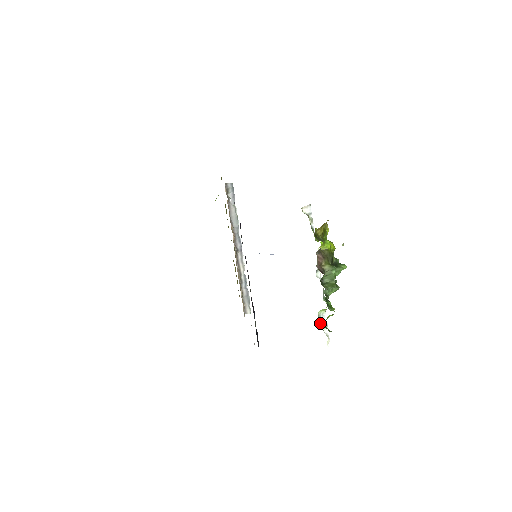
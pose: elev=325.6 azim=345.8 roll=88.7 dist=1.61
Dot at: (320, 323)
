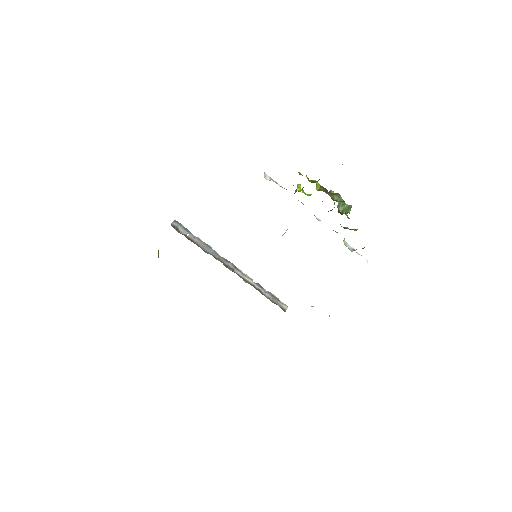
Dot at: (351, 251)
